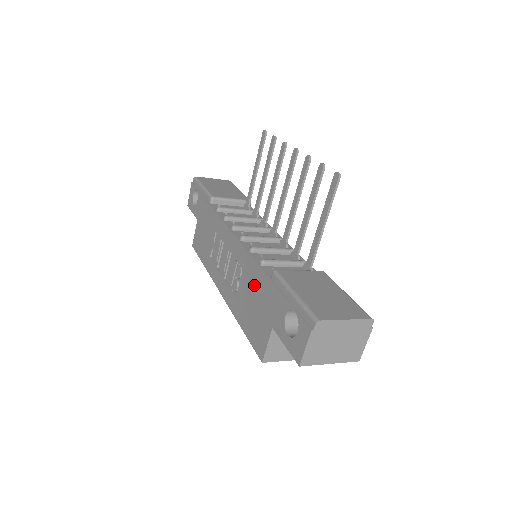
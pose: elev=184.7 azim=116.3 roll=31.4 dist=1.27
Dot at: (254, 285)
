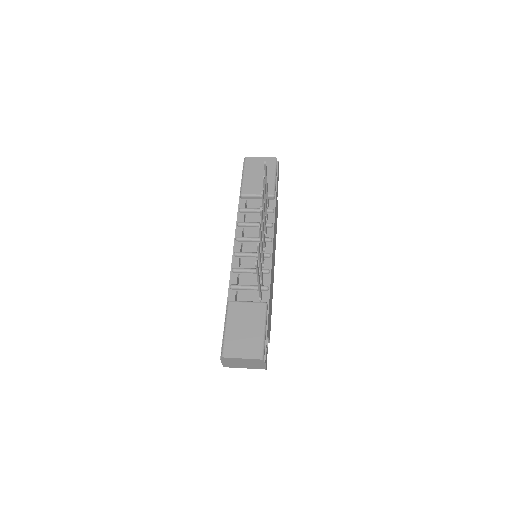
Dot at: occluded
